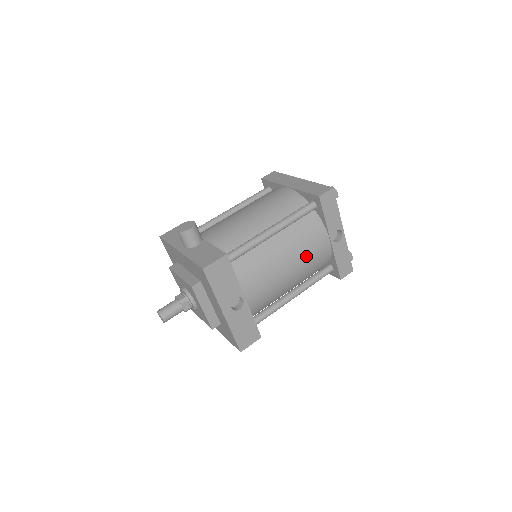
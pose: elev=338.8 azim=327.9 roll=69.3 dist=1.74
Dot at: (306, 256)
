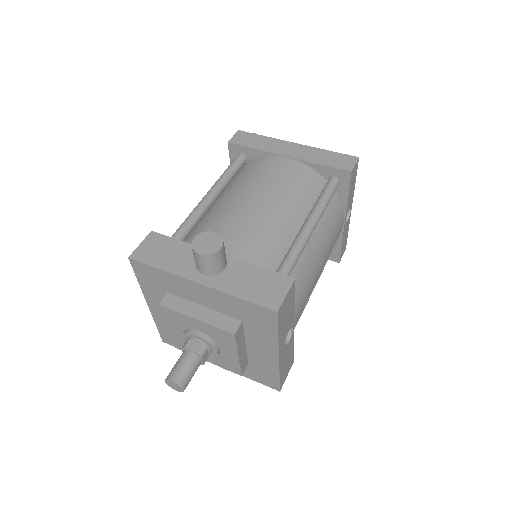
Dot at: (330, 248)
